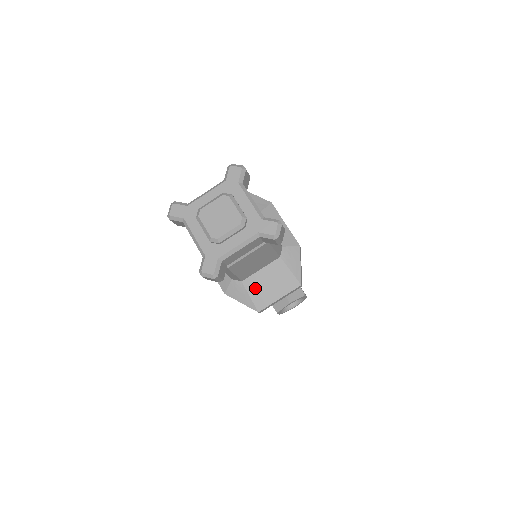
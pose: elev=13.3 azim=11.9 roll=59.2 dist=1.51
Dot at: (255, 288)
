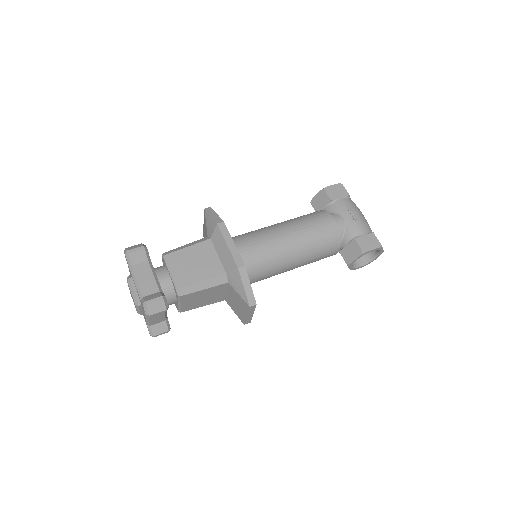
Dot at: (233, 306)
